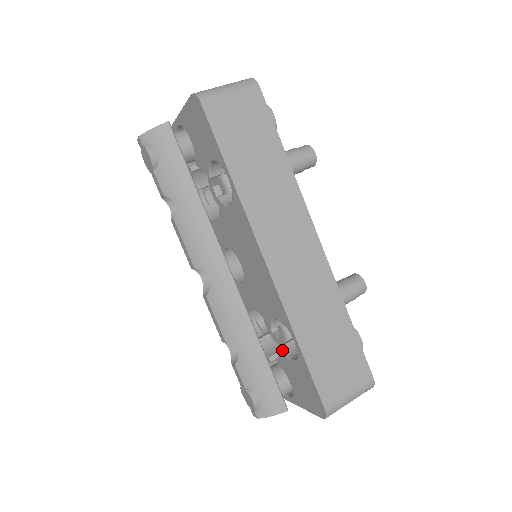
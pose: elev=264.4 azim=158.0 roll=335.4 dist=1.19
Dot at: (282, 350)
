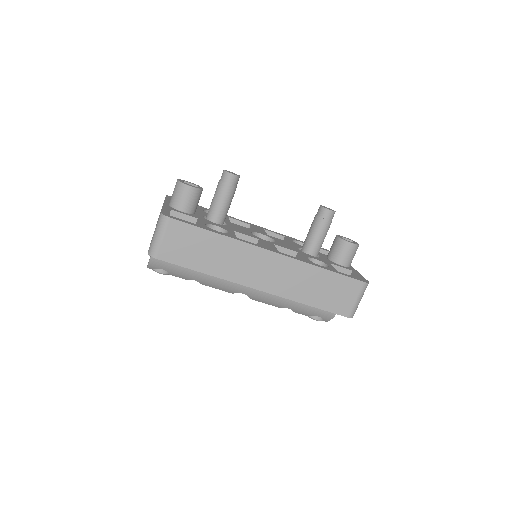
Dot at: occluded
